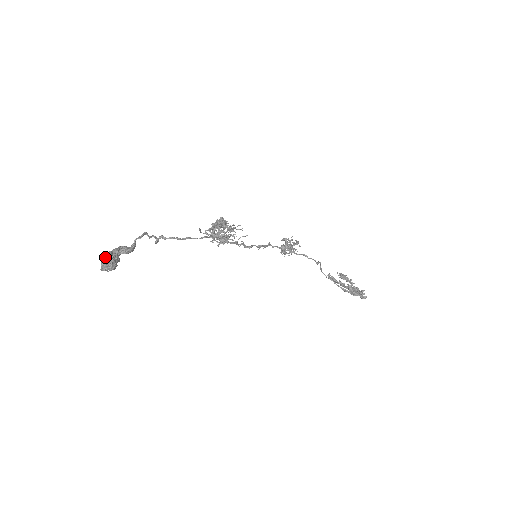
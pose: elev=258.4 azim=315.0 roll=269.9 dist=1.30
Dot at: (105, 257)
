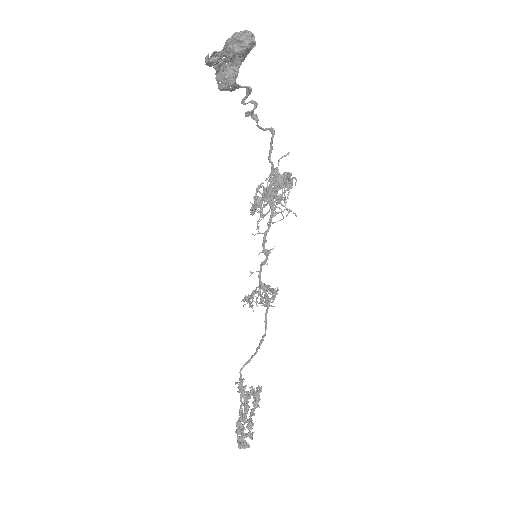
Dot at: occluded
